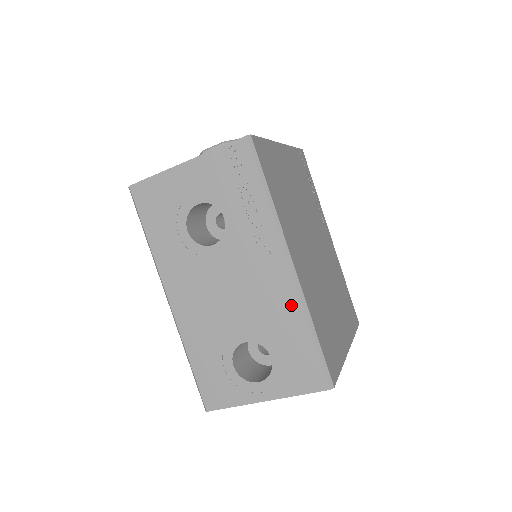
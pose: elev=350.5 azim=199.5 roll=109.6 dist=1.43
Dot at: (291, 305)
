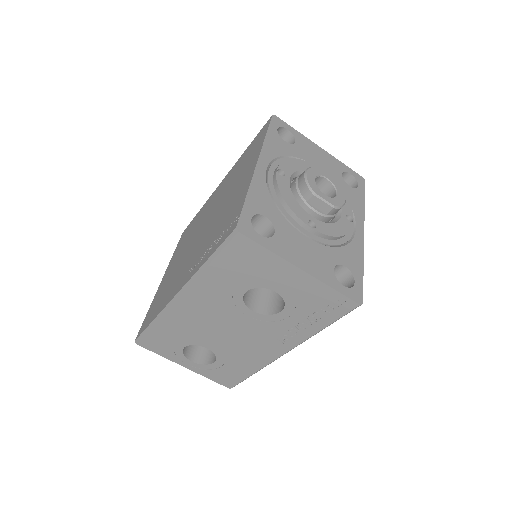
Dot at: (259, 362)
